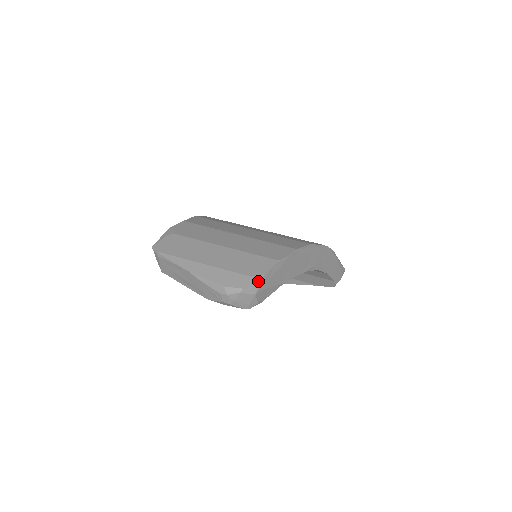
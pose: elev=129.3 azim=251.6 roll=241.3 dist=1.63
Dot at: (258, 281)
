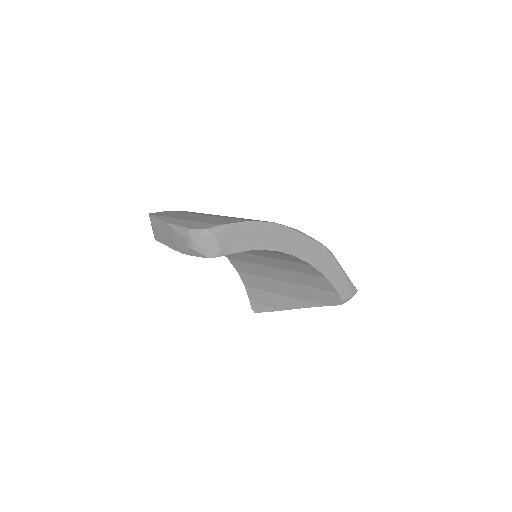
Dot at: (221, 227)
